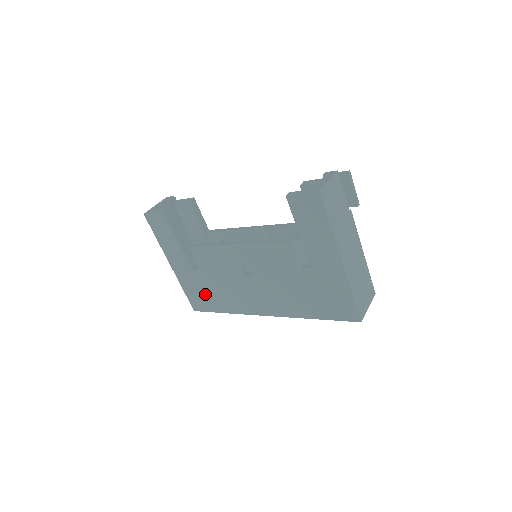
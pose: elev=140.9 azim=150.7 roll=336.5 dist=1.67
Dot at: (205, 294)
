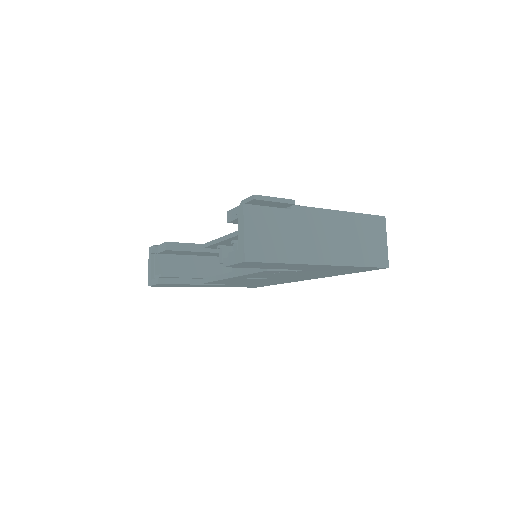
Dot at: (250, 285)
